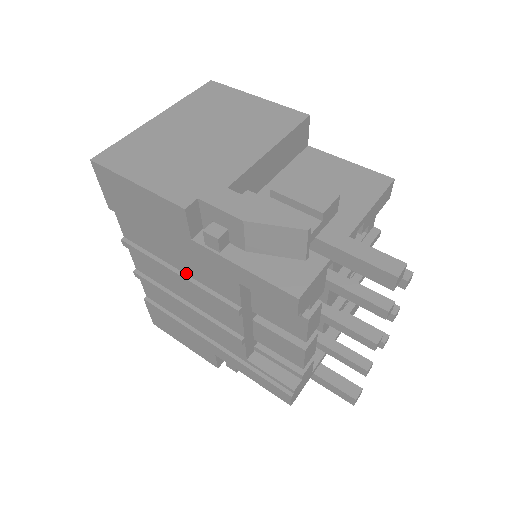
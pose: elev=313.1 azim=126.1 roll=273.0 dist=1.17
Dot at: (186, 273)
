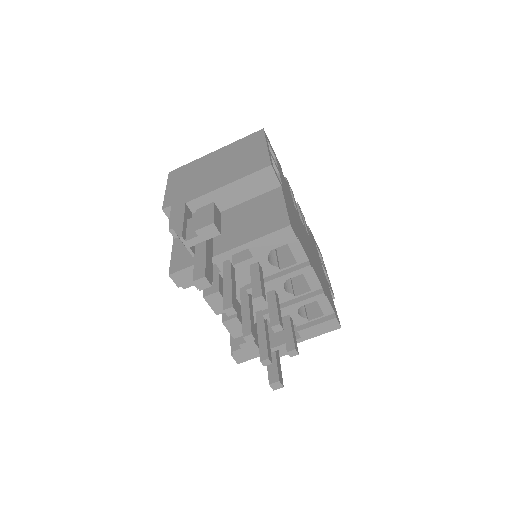
Dot at: occluded
